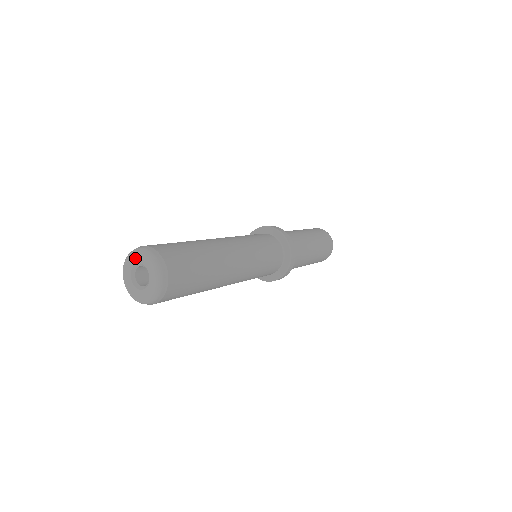
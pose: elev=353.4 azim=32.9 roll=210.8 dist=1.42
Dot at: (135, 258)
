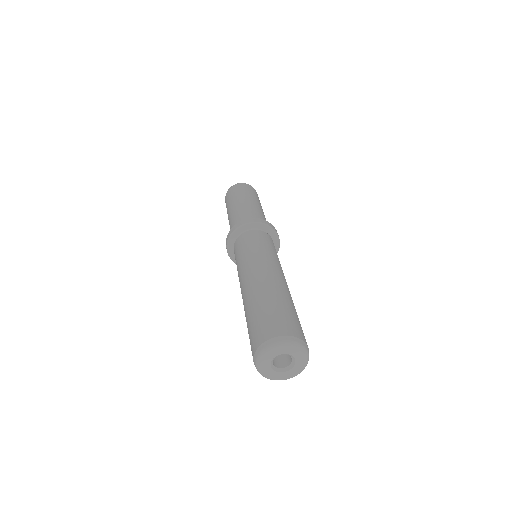
Dot at: (279, 351)
